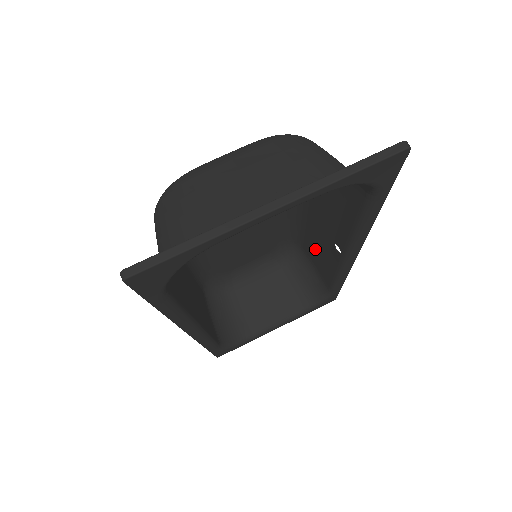
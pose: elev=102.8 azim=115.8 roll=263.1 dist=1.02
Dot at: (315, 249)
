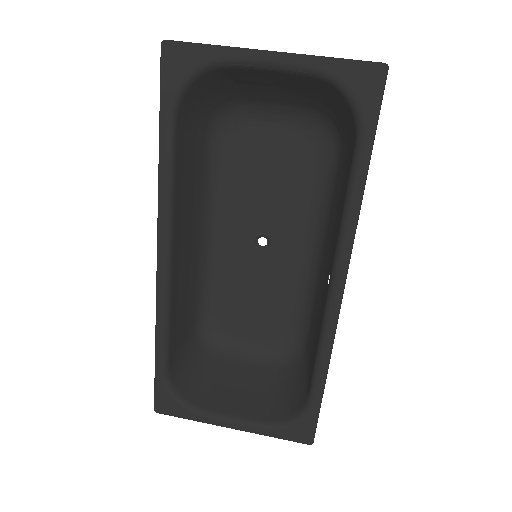
Dot at: (315, 325)
